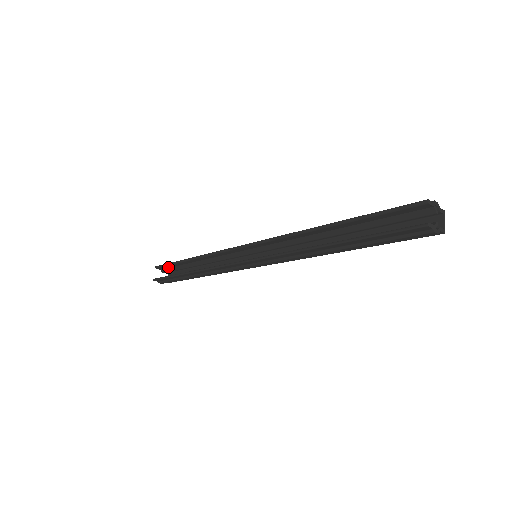
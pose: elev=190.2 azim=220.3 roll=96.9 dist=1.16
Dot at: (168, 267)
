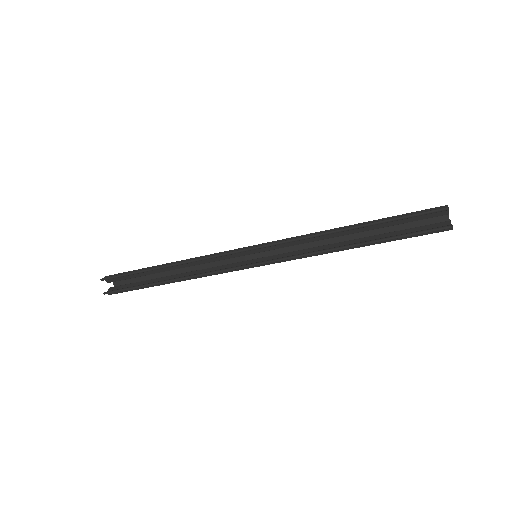
Dot at: (120, 277)
